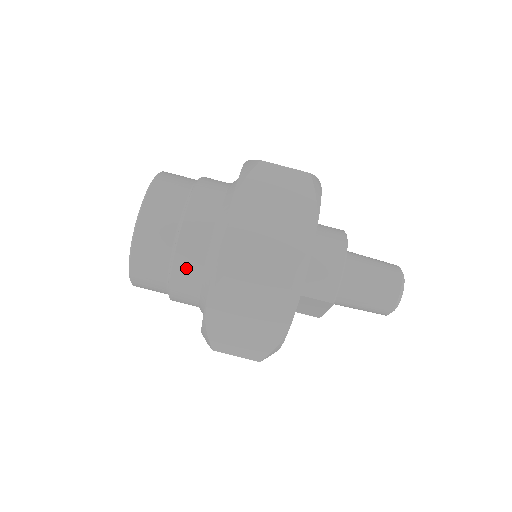
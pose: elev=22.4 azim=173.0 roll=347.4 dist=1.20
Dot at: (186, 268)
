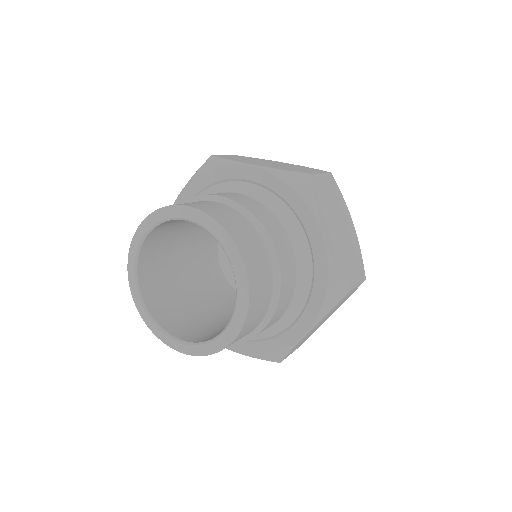
Dot at: (280, 310)
